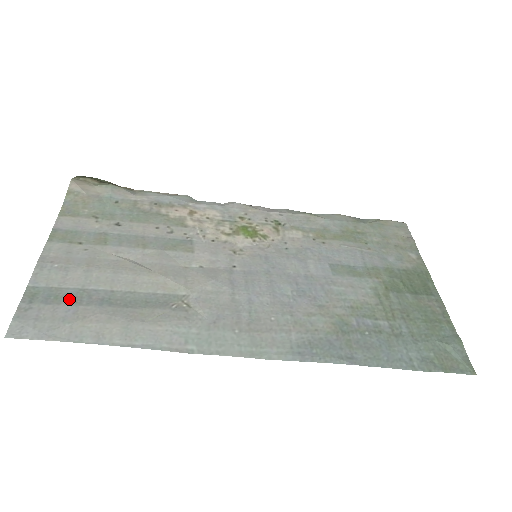
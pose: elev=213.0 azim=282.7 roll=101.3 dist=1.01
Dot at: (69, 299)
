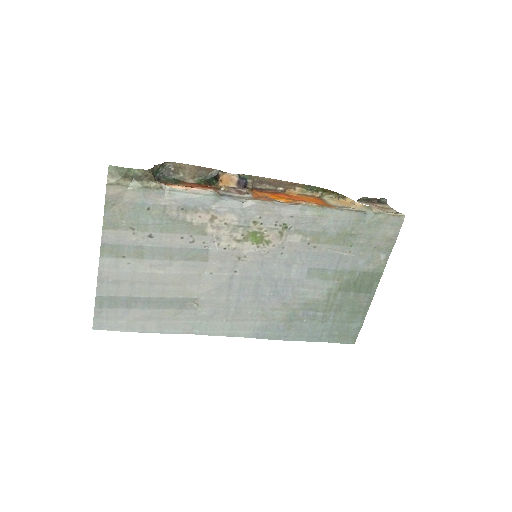
Dot at: (123, 304)
